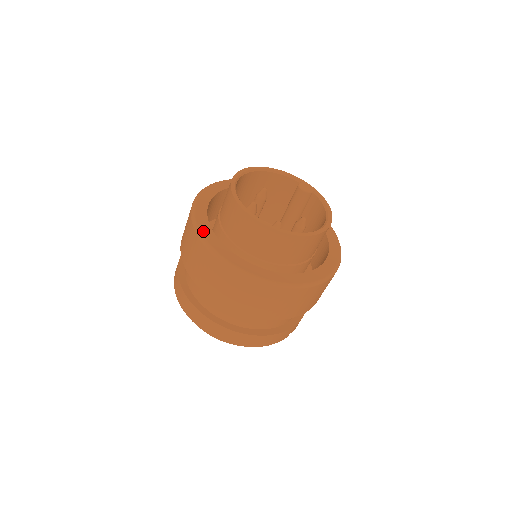
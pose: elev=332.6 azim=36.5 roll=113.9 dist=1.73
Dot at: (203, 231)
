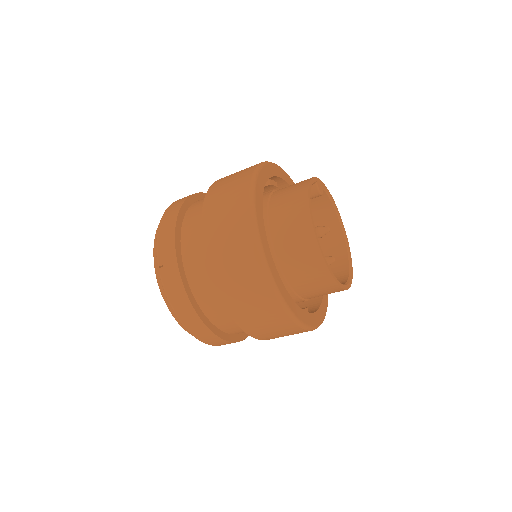
Dot at: (303, 320)
